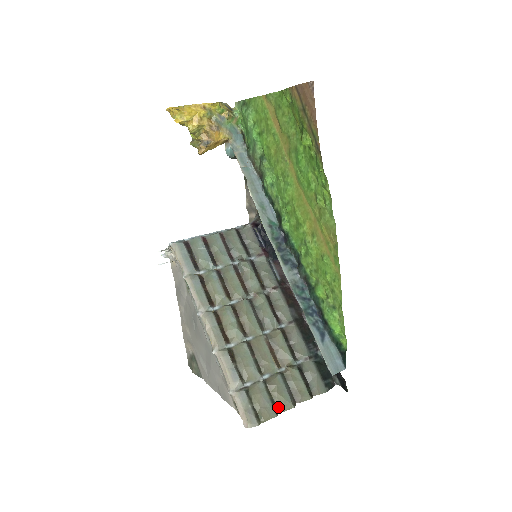
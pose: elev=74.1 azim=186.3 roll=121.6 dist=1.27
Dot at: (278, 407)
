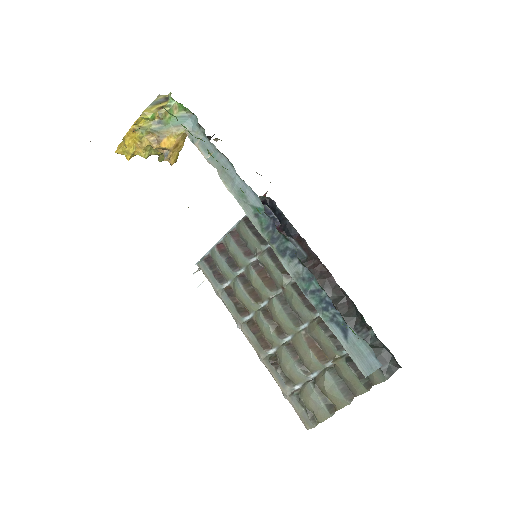
Dot at: (334, 405)
